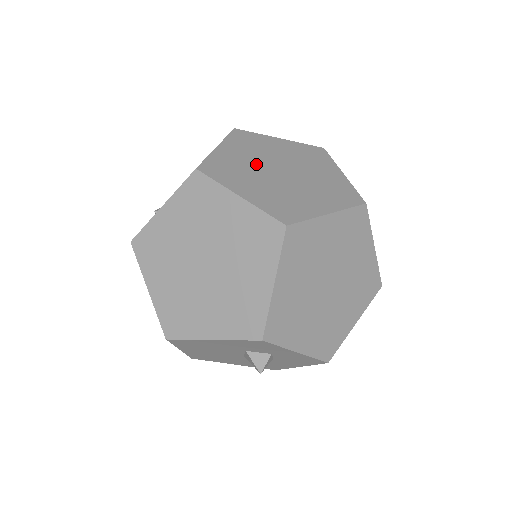
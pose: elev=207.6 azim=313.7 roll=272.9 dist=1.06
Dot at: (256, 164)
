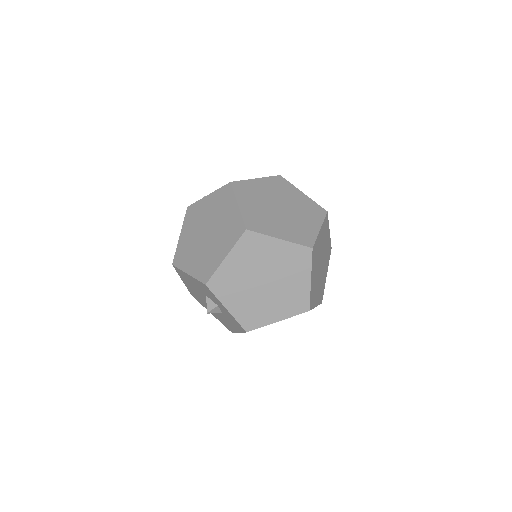
Dot at: (268, 197)
